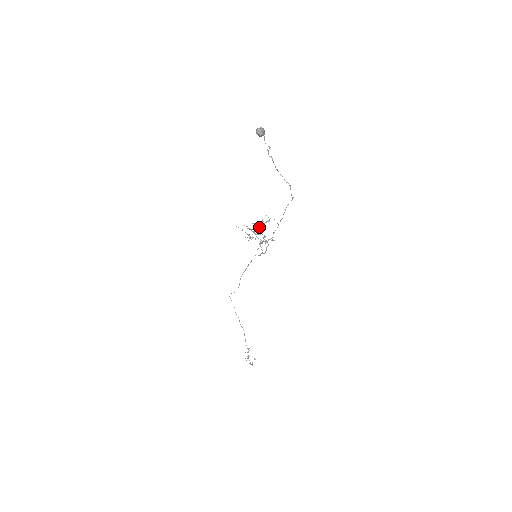
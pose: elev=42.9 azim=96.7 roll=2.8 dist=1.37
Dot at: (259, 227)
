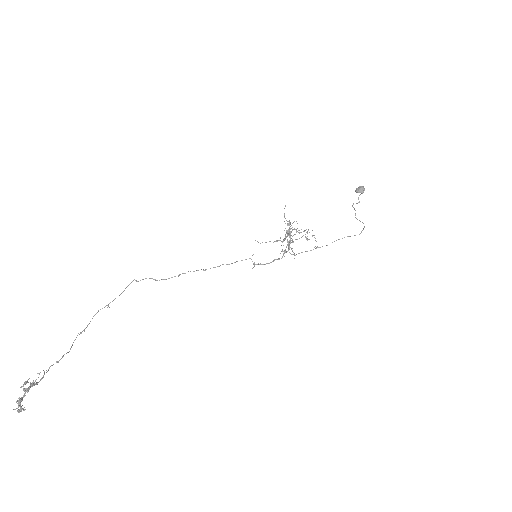
Dot at: occluded
